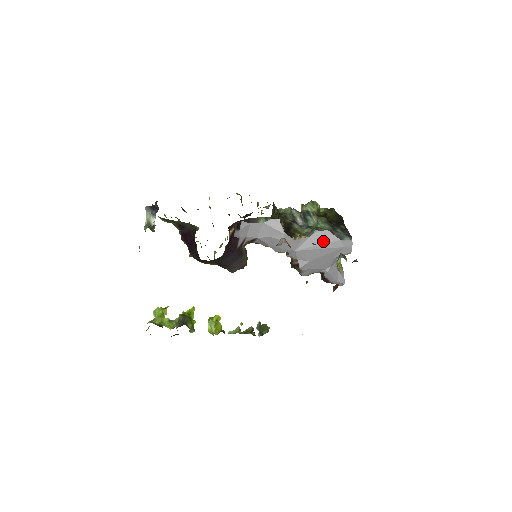
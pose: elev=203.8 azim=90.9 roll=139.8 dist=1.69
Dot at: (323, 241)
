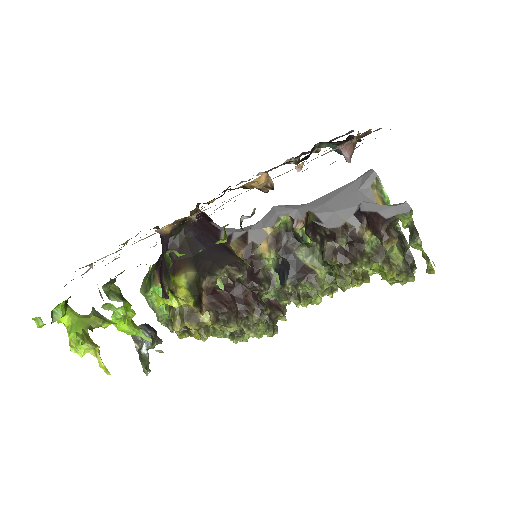
Dot at: occluded
